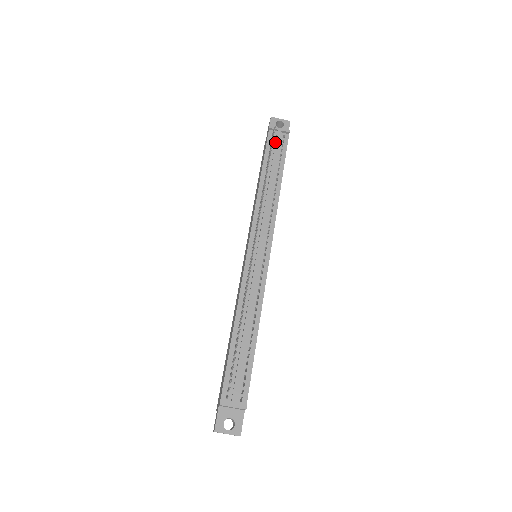
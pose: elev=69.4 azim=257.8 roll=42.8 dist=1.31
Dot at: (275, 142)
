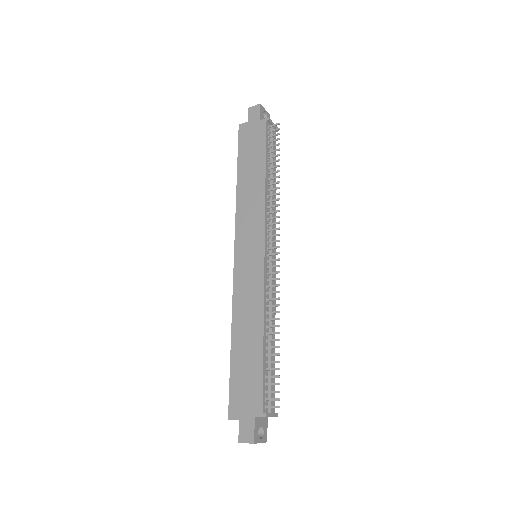
Dot at: (273, 138)
